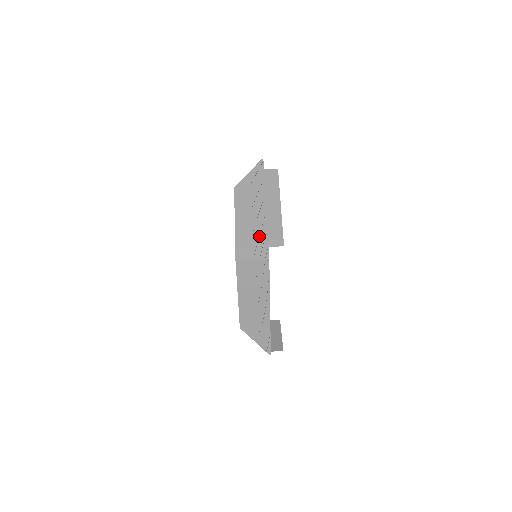
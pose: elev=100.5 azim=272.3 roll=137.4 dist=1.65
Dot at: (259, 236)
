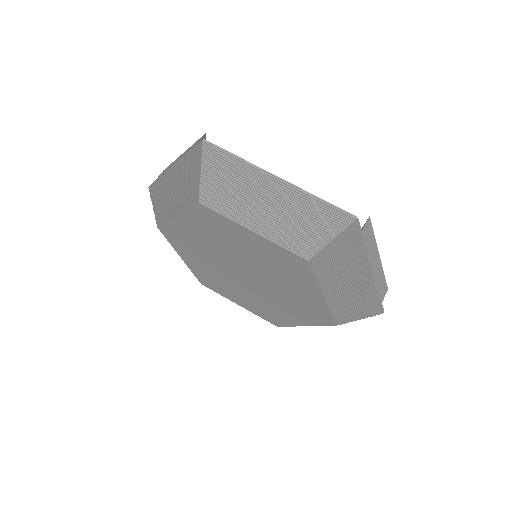
Dot at: (187, 166)
